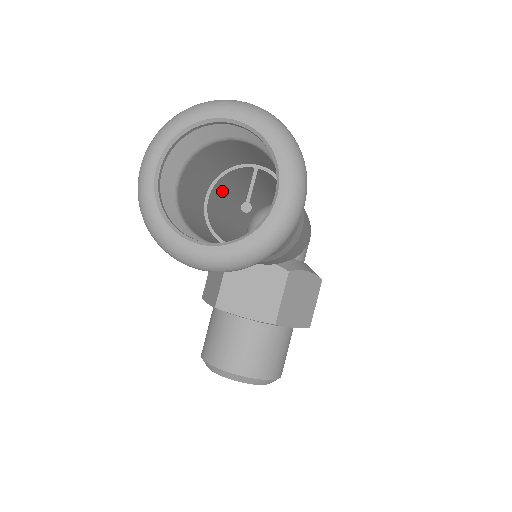
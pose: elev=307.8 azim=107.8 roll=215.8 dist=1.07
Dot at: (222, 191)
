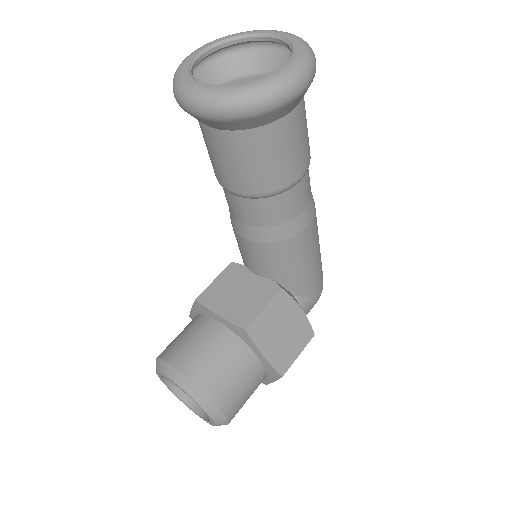
Dot at: occluded
